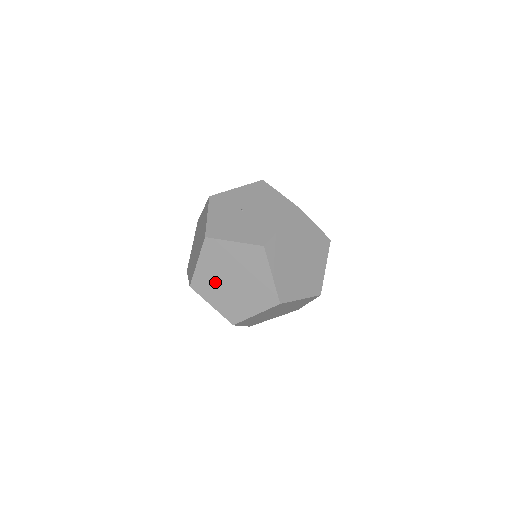
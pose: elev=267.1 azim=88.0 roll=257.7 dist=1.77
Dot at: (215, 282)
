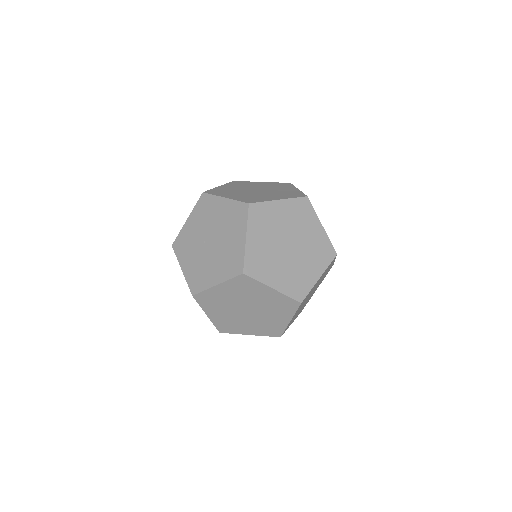
Dot at: (234, 319)
